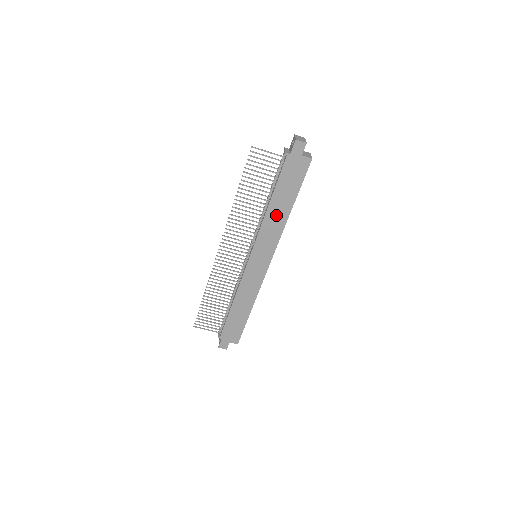
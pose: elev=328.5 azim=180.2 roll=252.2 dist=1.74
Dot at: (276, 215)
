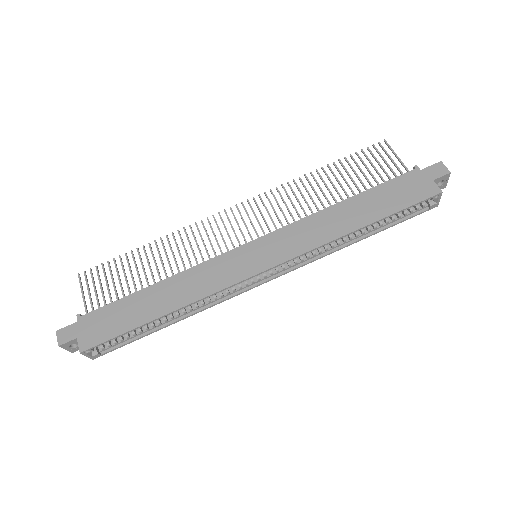
Dot at: (337, 219)
